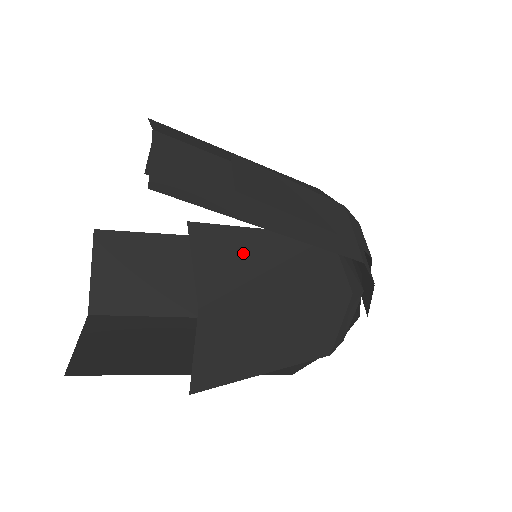
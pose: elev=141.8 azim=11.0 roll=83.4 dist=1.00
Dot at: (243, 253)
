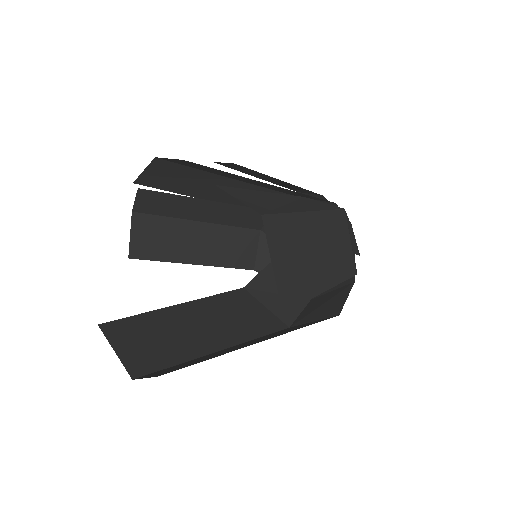
Dot at: (262, 198)
